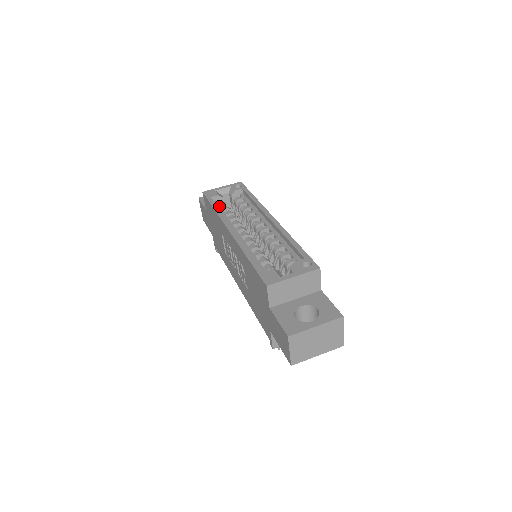
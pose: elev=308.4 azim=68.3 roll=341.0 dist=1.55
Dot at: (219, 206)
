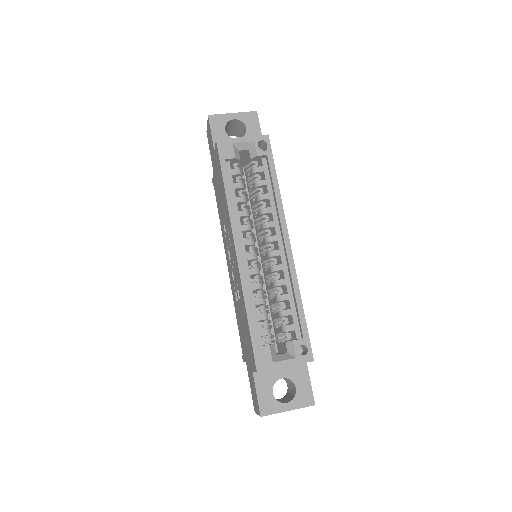
Dot at: (232, 179)
